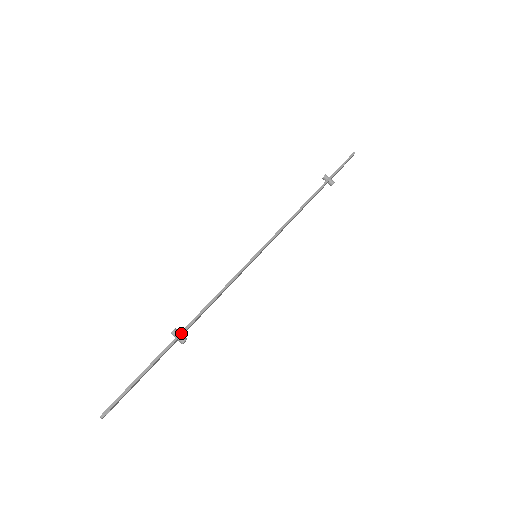
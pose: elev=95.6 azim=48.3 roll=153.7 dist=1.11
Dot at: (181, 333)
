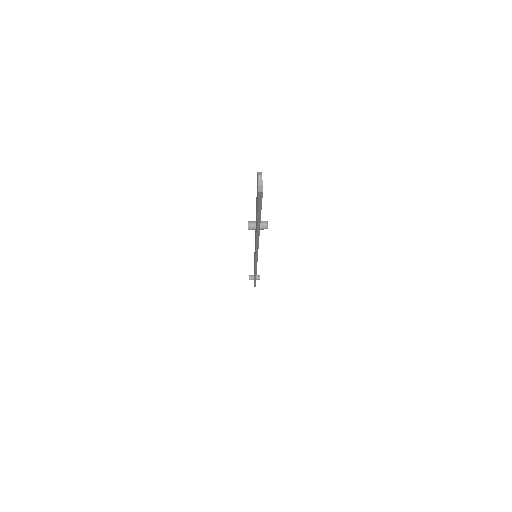
Dot at: occluded
